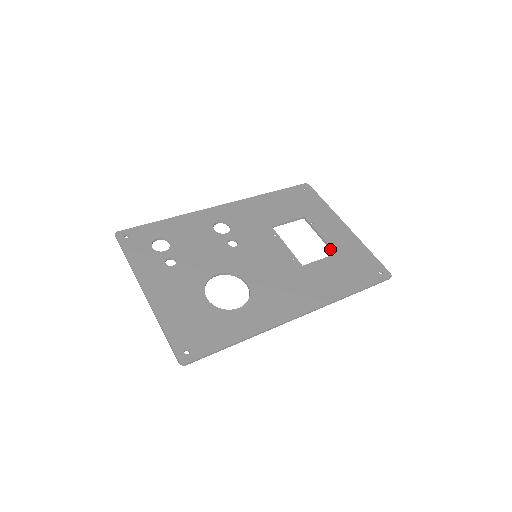
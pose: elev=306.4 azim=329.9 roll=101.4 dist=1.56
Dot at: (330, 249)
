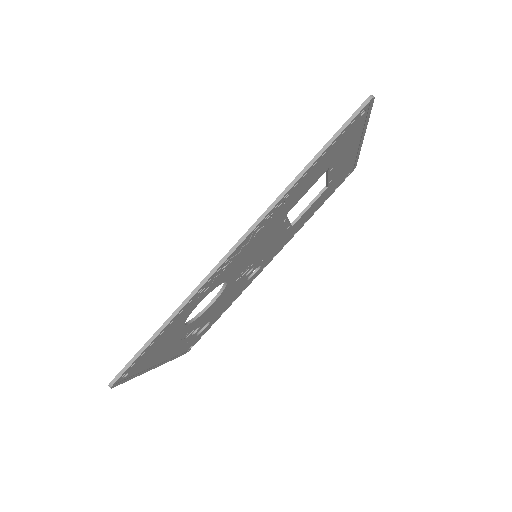
Dot at: (327, 171)
